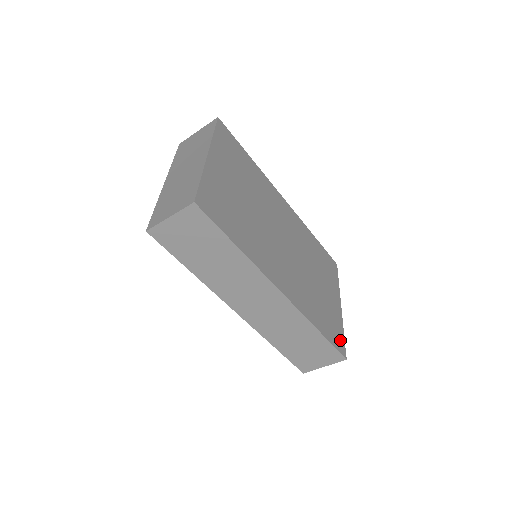
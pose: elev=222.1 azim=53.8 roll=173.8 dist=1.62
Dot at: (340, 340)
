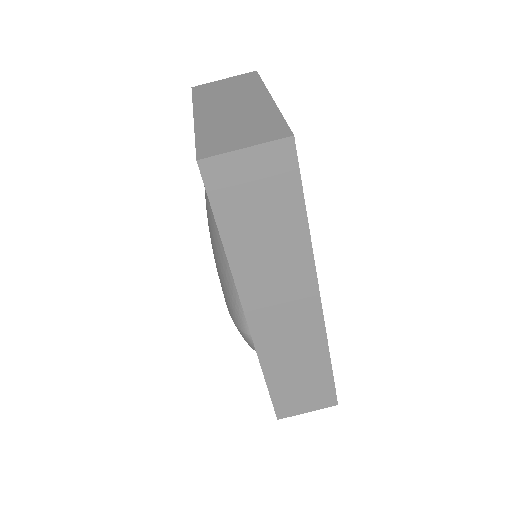
Dot at: occluded
